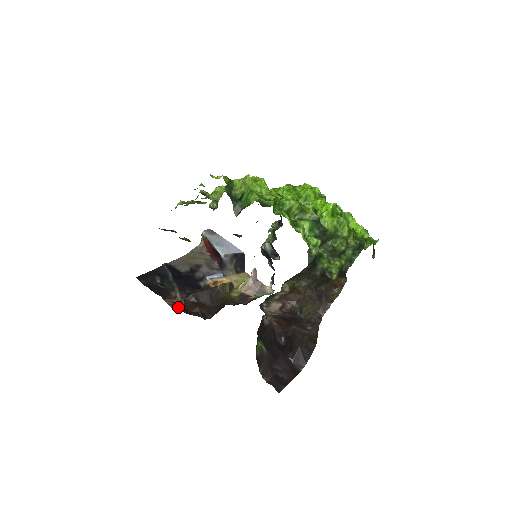
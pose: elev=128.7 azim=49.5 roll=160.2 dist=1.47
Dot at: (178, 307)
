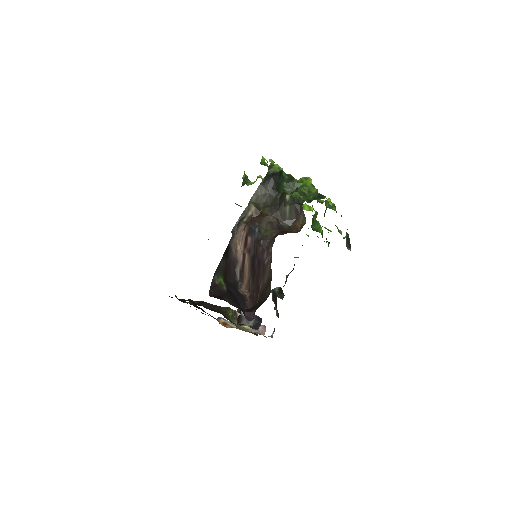
Dot at: occluded
